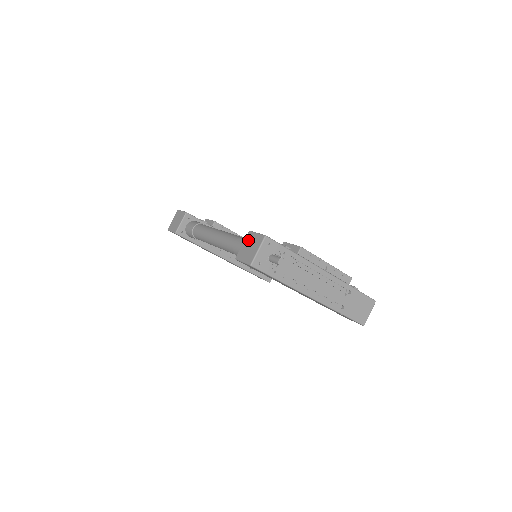
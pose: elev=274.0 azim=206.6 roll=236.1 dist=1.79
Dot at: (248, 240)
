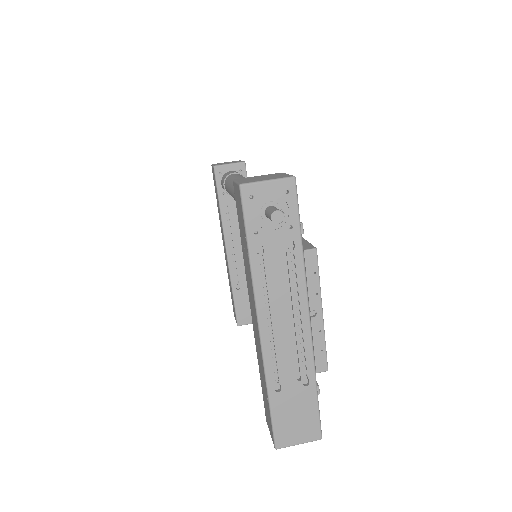
Dot at: (270, 174)
